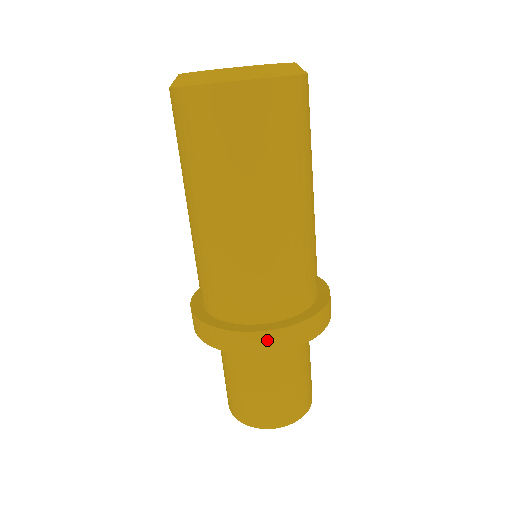
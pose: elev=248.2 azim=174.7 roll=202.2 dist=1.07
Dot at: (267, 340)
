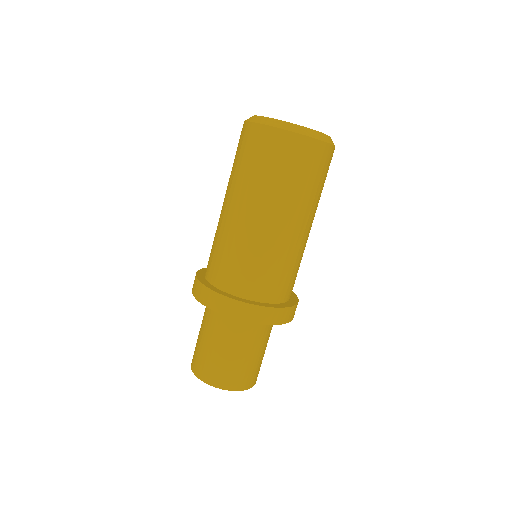
Dot at: (209, 296)
